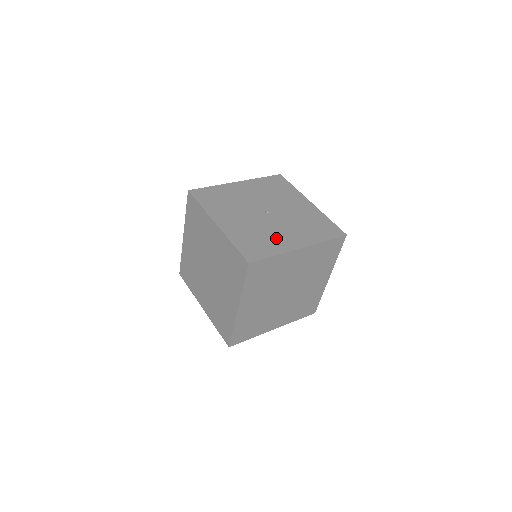
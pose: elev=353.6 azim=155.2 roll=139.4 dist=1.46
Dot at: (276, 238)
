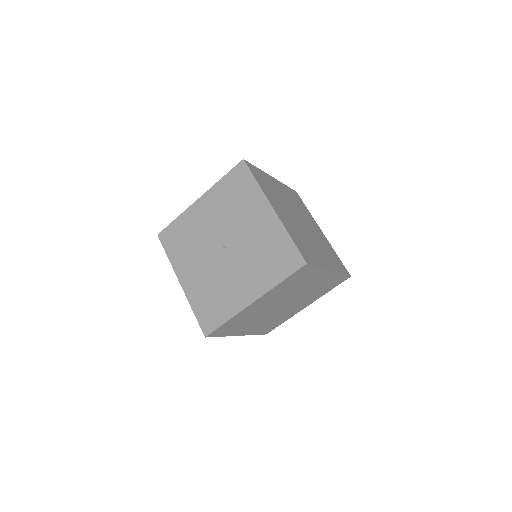
Dot at: (230, 292)
